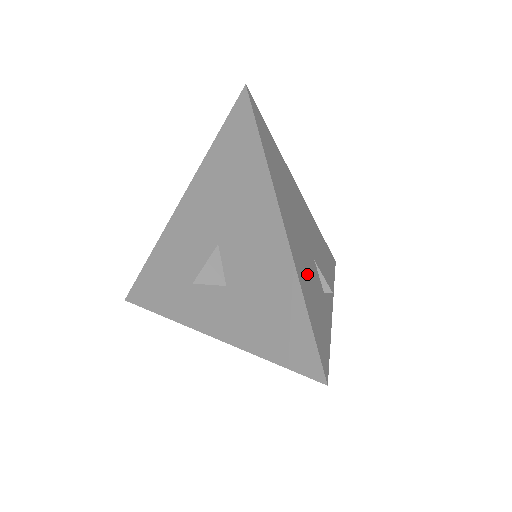
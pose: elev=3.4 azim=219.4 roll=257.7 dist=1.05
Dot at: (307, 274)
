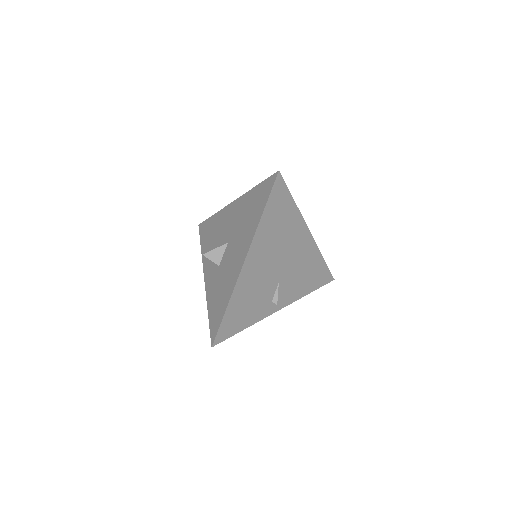
Dot at: (252, 291)
